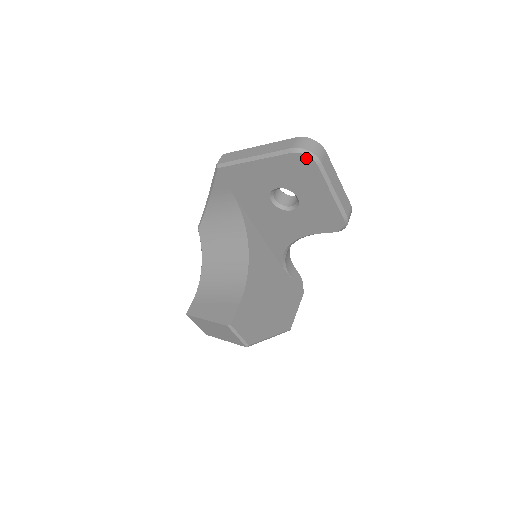
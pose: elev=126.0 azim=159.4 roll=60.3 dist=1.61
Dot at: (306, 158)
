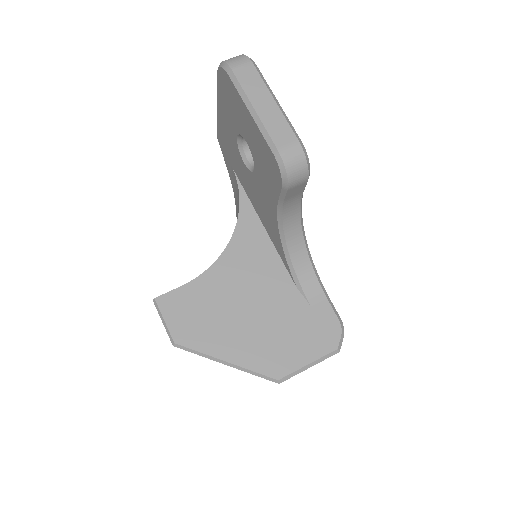
Dot at: (222, 72)
